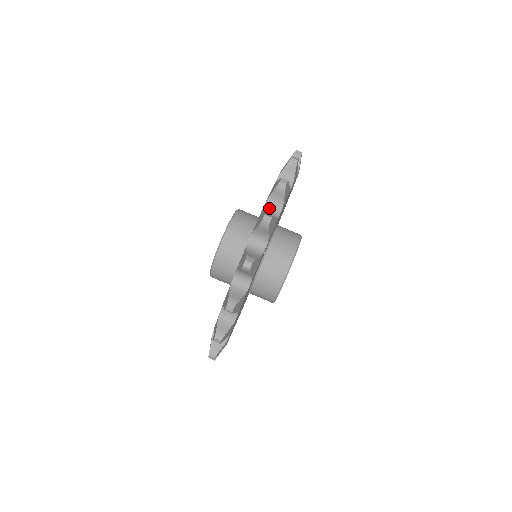
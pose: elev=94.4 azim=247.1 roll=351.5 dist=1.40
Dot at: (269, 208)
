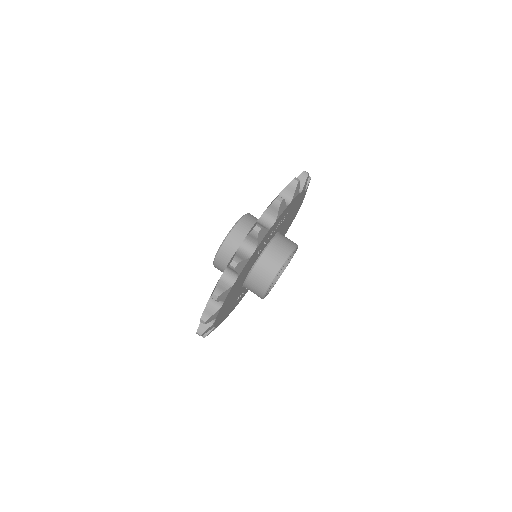
Dot at: occluded
